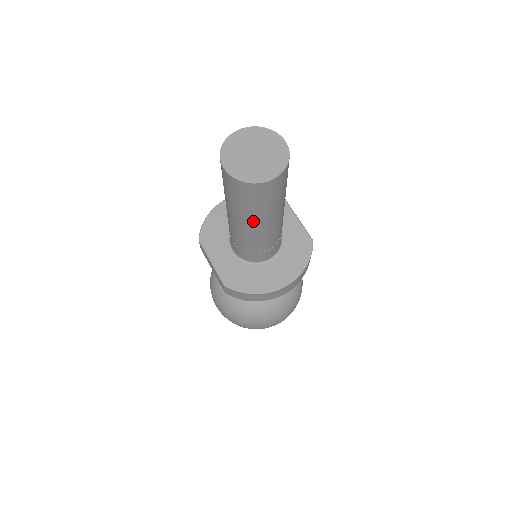
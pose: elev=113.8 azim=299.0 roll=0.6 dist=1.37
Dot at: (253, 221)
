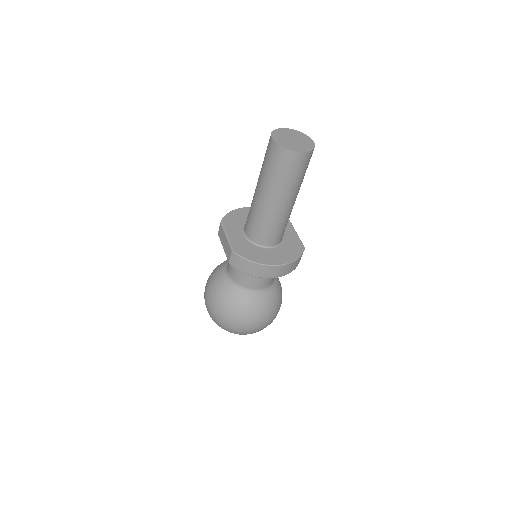
Dot at: (275, 191)
